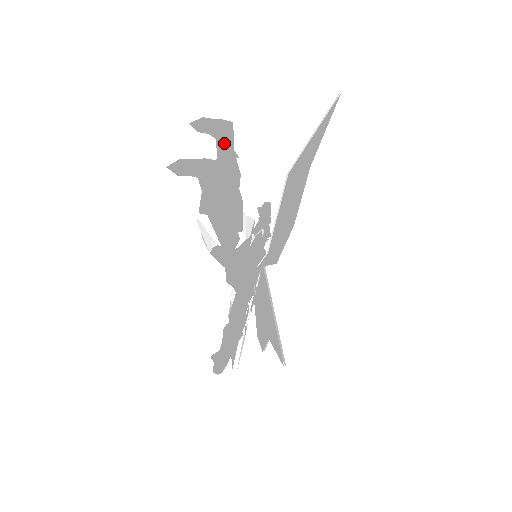
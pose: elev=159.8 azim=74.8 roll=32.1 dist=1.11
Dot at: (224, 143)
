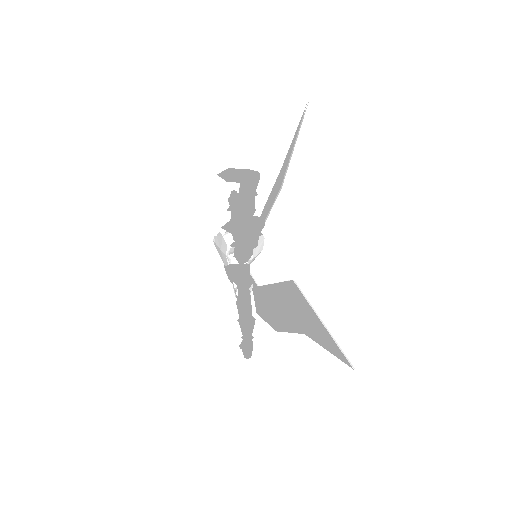
Dot at: (250, 188)
